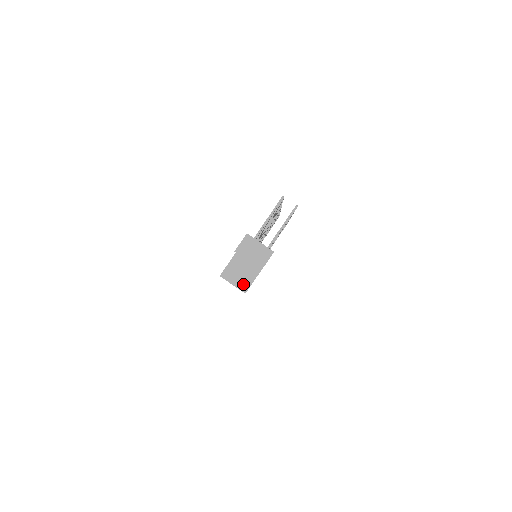
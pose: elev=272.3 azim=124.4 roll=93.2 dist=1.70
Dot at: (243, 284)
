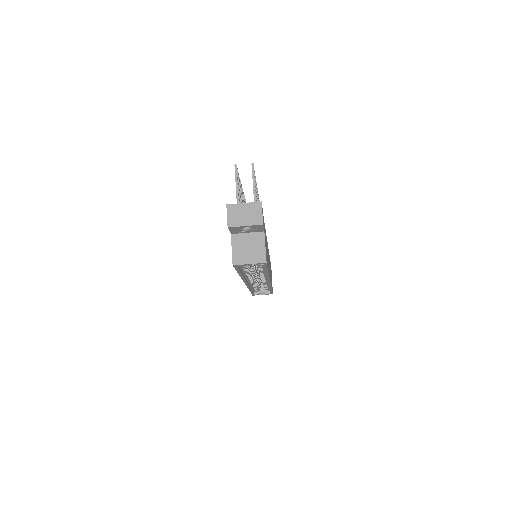
Dot at: (258, 256)
